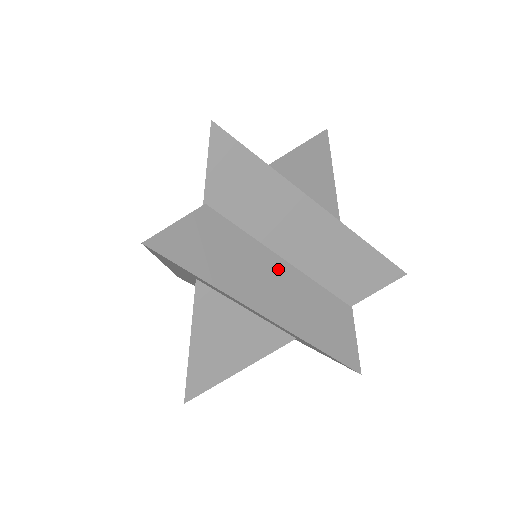
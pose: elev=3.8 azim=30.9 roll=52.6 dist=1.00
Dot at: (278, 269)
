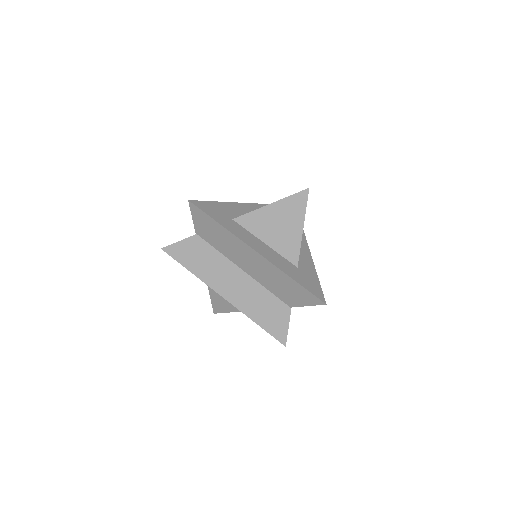
Dot at: (236, 274)
